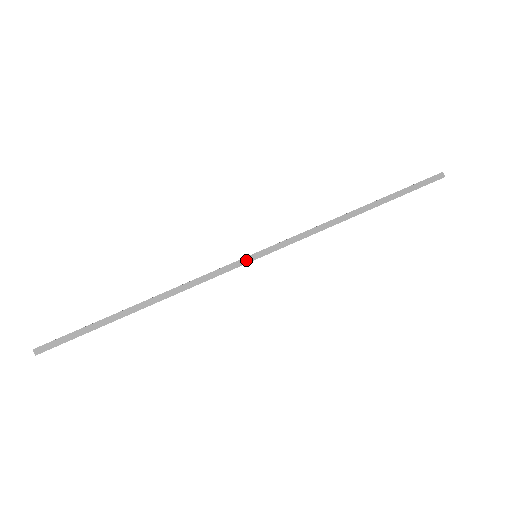
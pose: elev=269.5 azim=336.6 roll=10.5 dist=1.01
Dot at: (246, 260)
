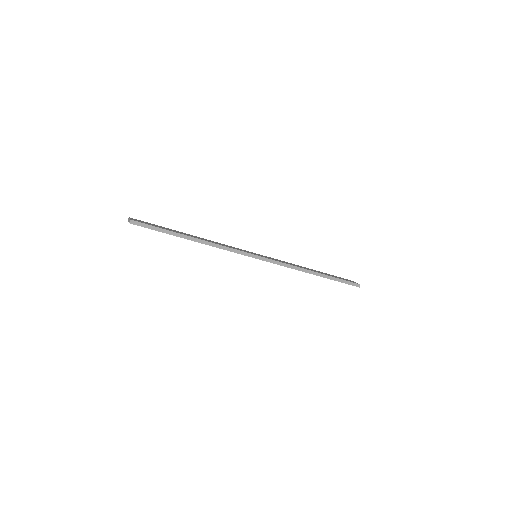
Dot at: (252, 255)
